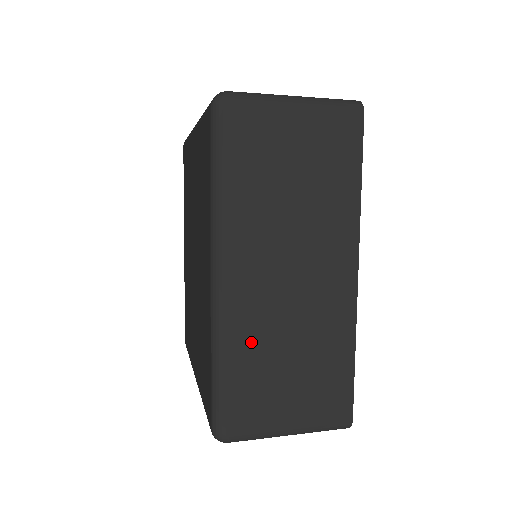
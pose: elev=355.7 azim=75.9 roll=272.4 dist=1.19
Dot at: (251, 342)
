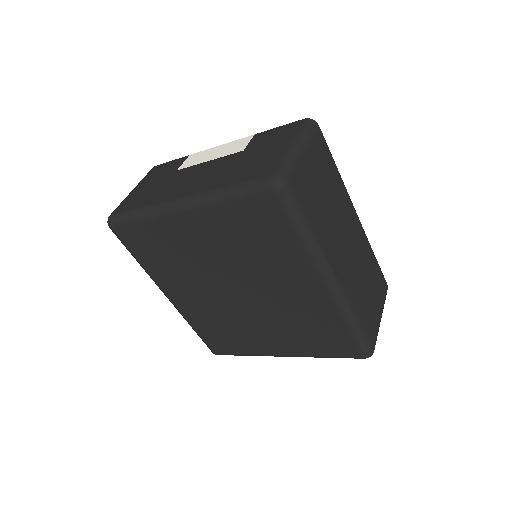
Dot at: (357, 298)
